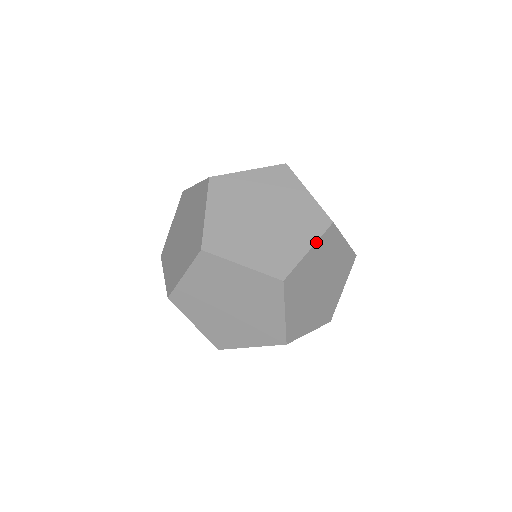
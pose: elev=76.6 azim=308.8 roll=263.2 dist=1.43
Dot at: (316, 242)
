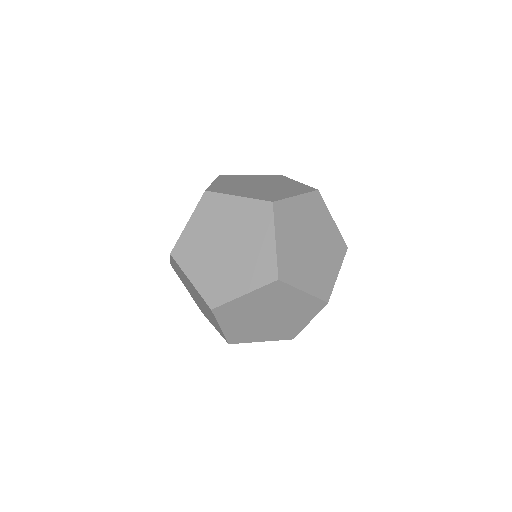
Dot at: (303, 194)
